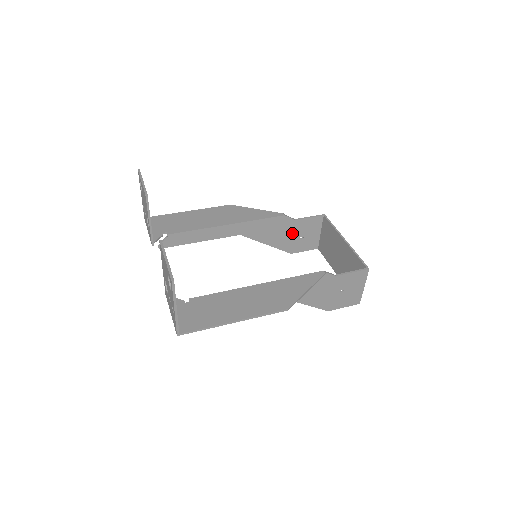
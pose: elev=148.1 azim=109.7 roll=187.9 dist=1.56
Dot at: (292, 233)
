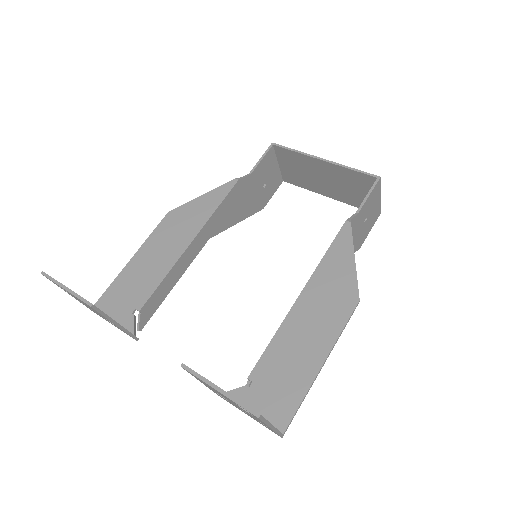
Dot at: (254, 190)
